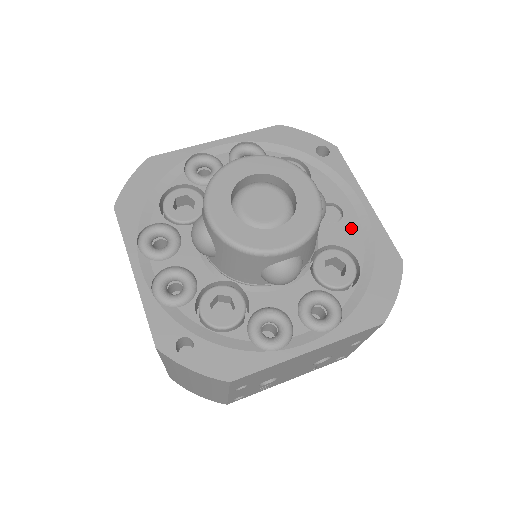
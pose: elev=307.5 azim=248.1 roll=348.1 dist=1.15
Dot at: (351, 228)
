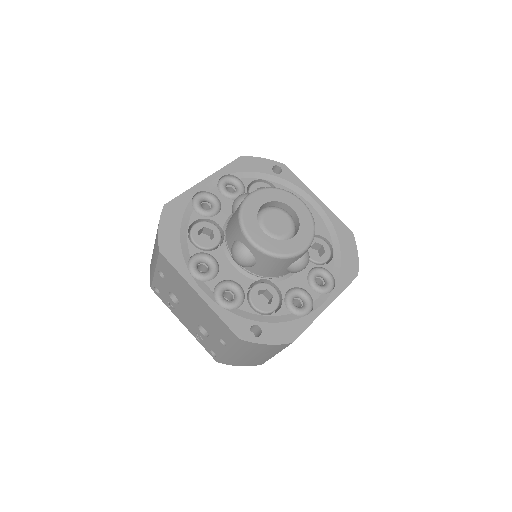
Dot at: (316, 220)
